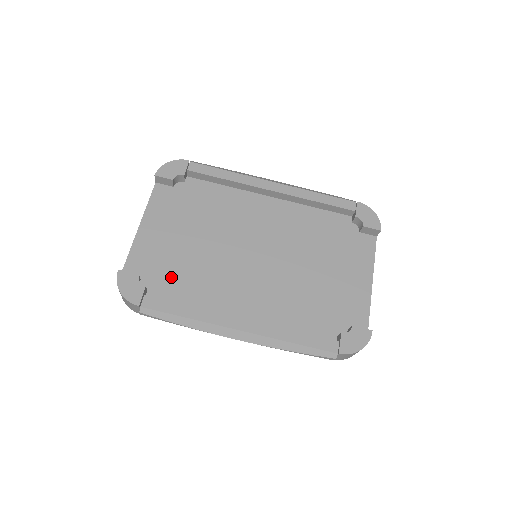
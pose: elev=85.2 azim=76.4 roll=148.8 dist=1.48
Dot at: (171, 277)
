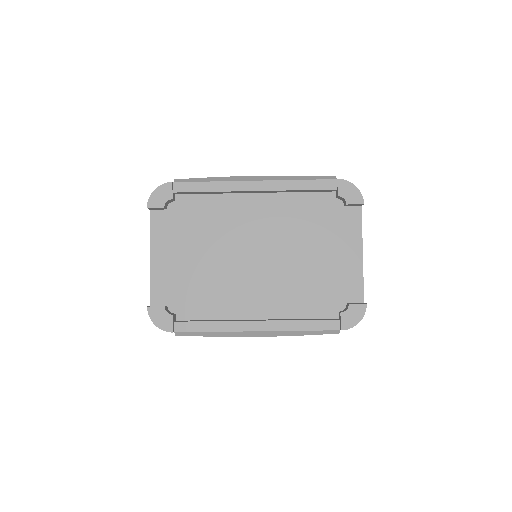
Dot at: (191, 296)
